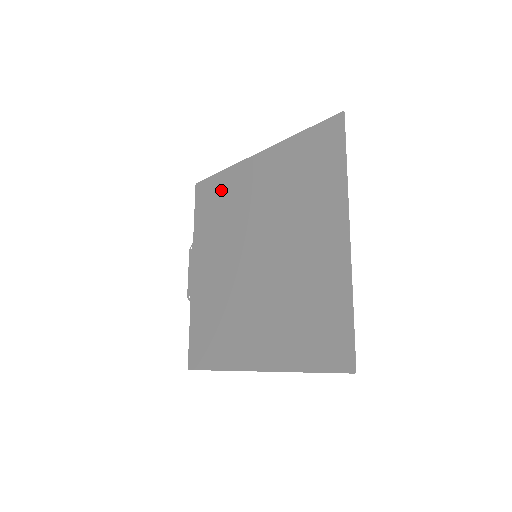
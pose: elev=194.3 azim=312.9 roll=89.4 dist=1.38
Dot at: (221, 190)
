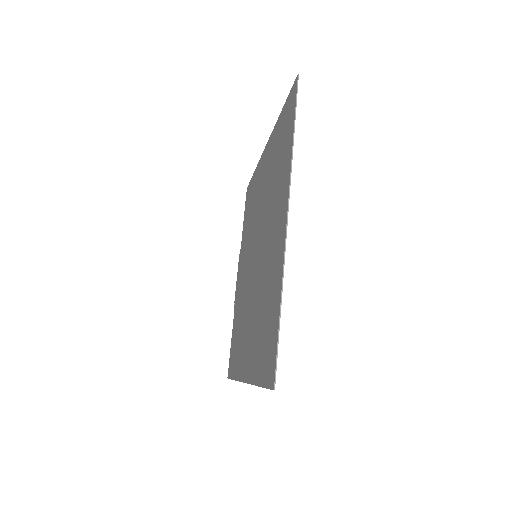
Dot at: (252, 191)
